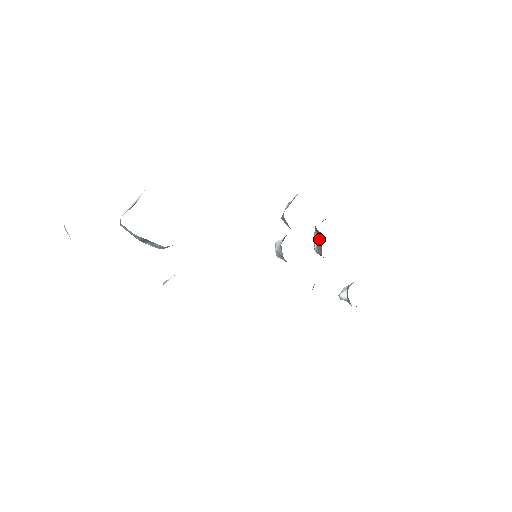
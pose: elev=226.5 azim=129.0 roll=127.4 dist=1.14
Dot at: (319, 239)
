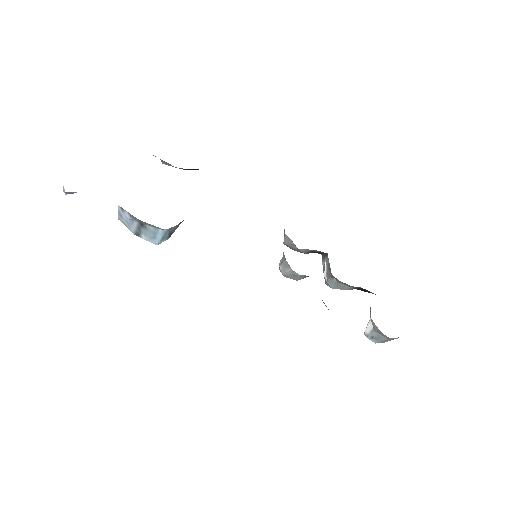
Dot at: (327, 262)
